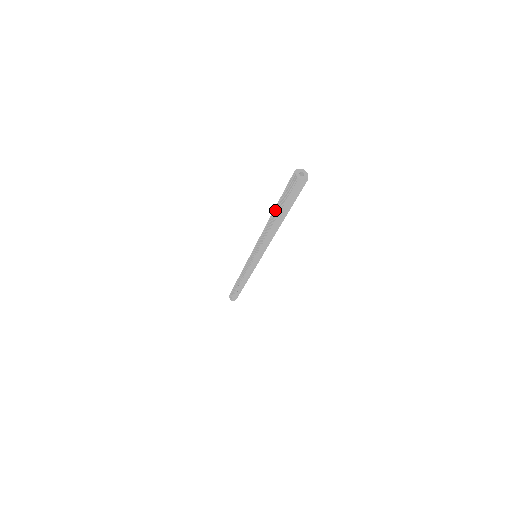
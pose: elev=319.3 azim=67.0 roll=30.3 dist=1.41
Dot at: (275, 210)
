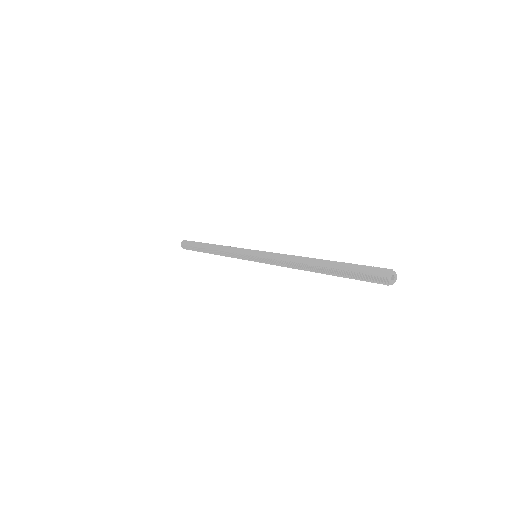
Dot at: (327, 269)
